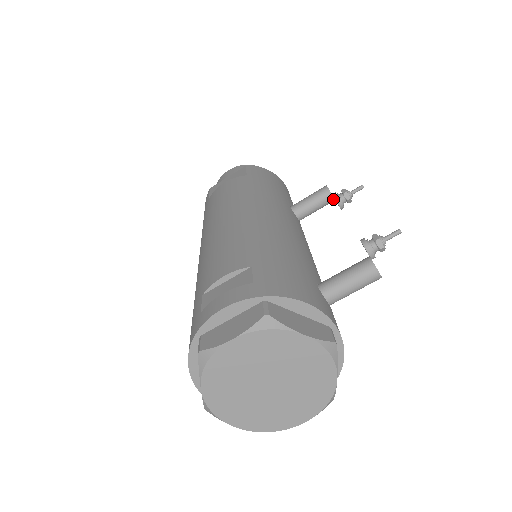
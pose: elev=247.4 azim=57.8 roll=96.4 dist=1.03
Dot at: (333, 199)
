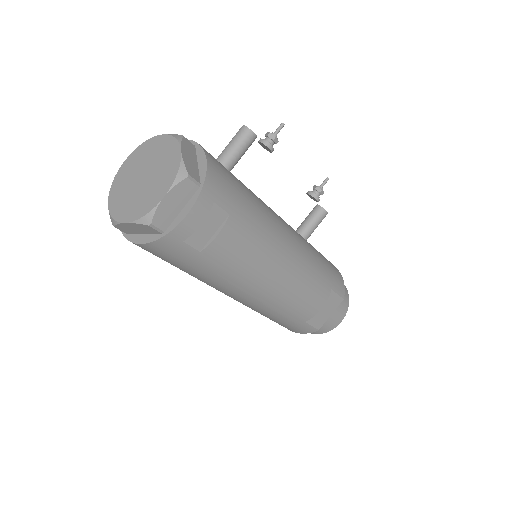
Dot at: (321, 208)
